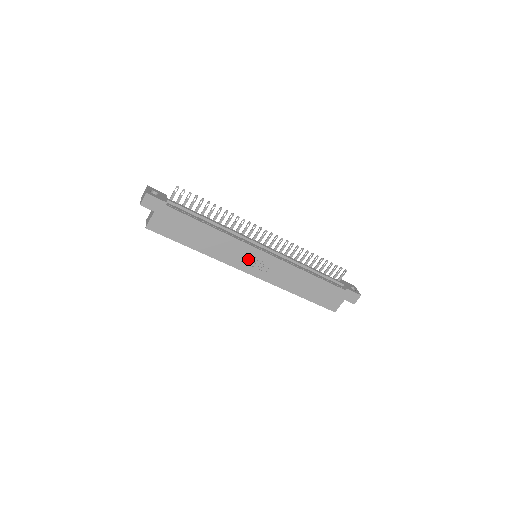
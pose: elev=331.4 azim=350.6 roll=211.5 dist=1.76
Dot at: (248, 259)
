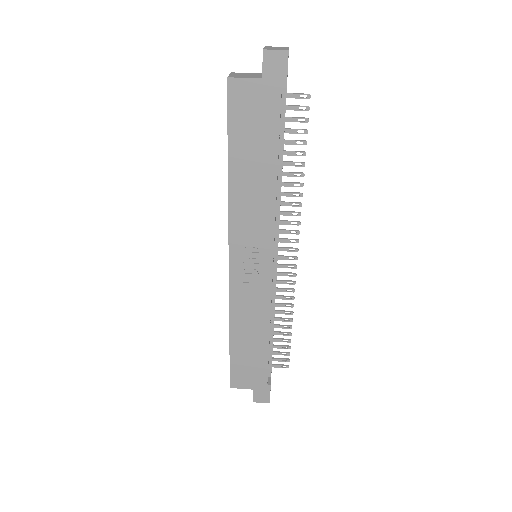
Dot at: (251, 250)
